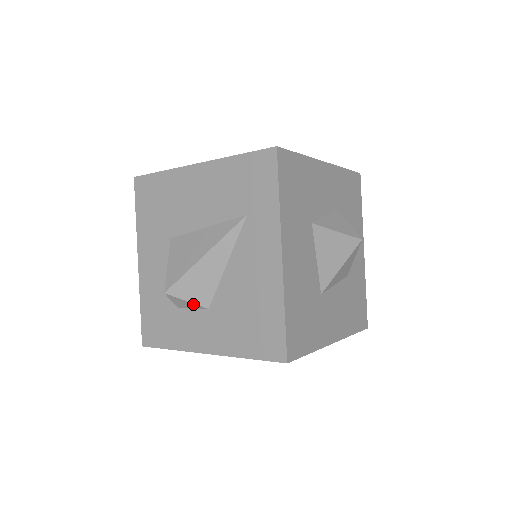
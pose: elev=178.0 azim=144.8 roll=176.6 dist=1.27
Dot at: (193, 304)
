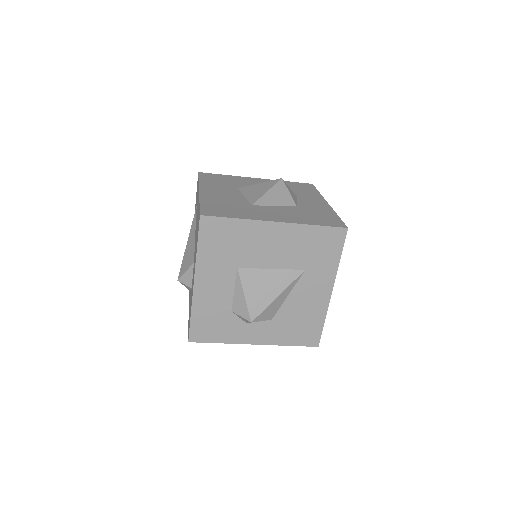
Dot at: (189, 270)
